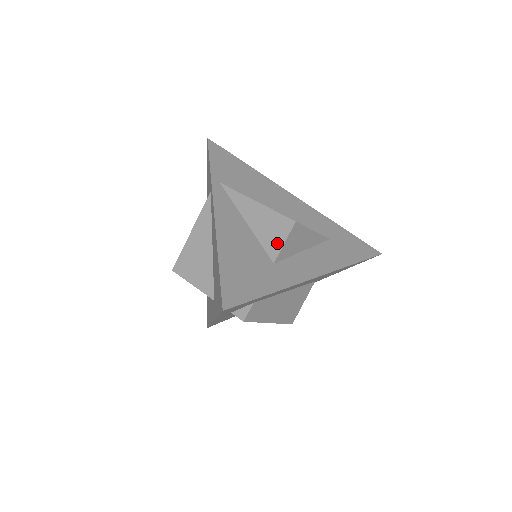
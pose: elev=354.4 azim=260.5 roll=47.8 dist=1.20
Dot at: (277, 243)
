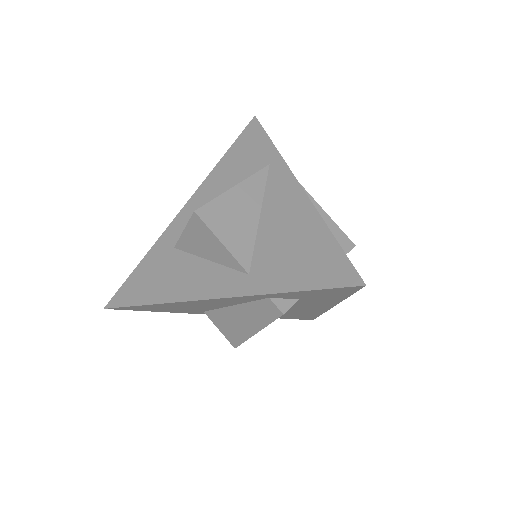
Dot at: occluded
